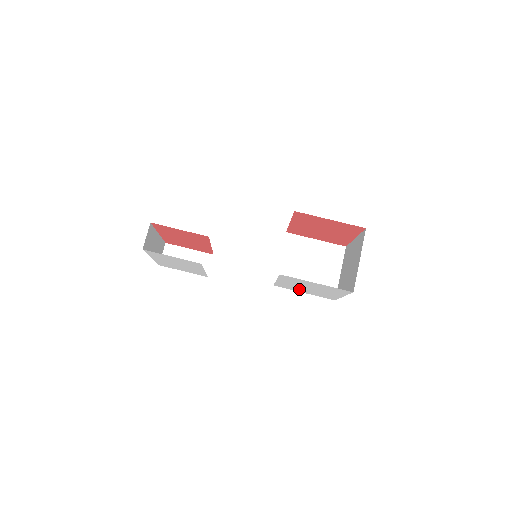
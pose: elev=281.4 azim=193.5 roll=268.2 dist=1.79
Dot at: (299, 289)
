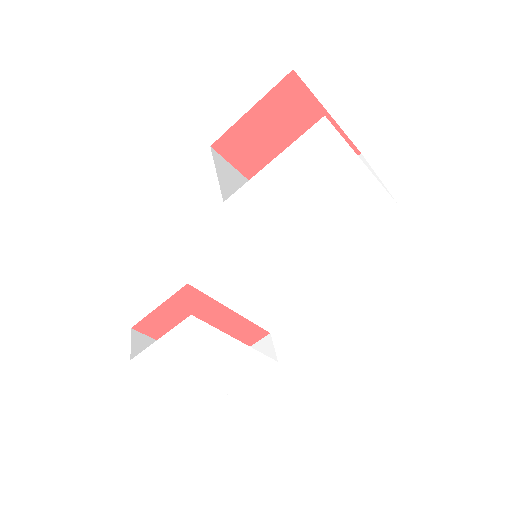
Dot at: (326, 232)
